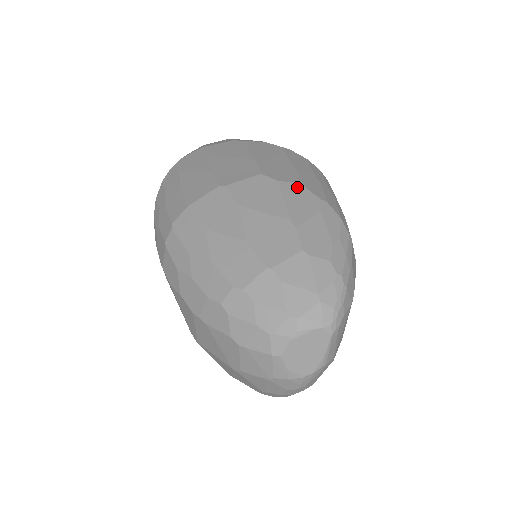
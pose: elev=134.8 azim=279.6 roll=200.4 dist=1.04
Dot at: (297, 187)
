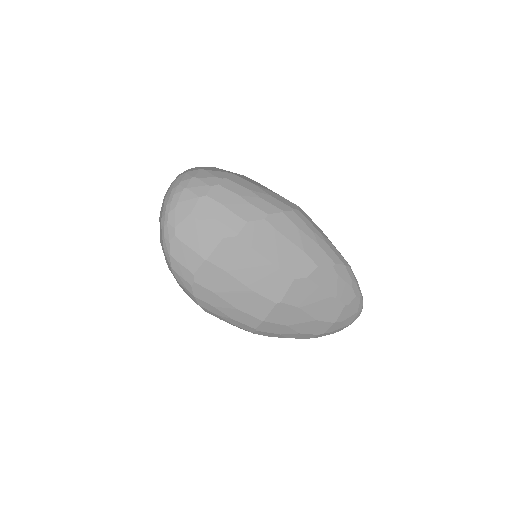
Dot at: (319, 271)
